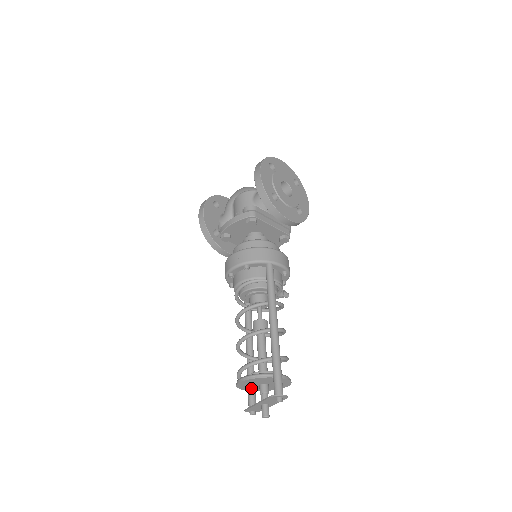
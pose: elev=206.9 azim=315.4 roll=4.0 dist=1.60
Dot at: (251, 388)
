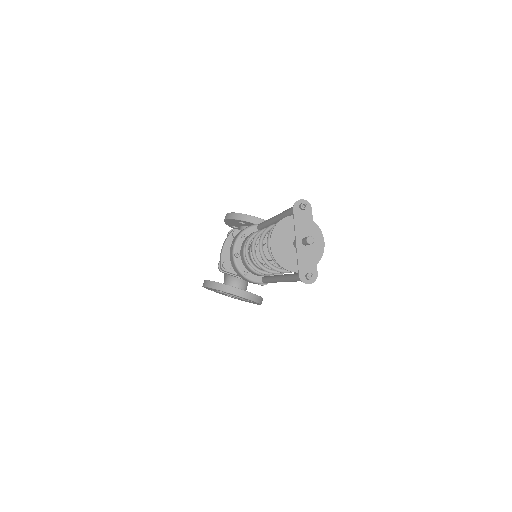
Dot at: (292, 262)
